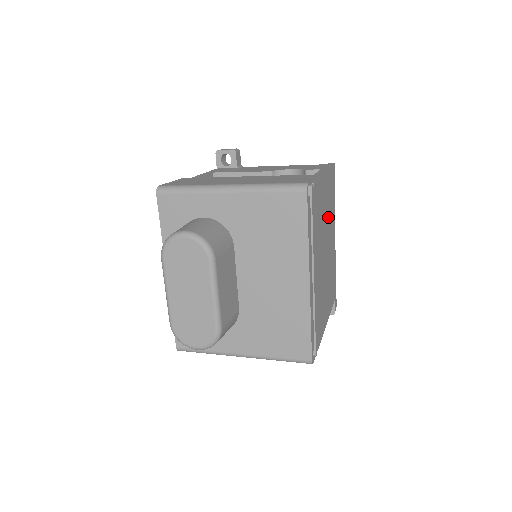
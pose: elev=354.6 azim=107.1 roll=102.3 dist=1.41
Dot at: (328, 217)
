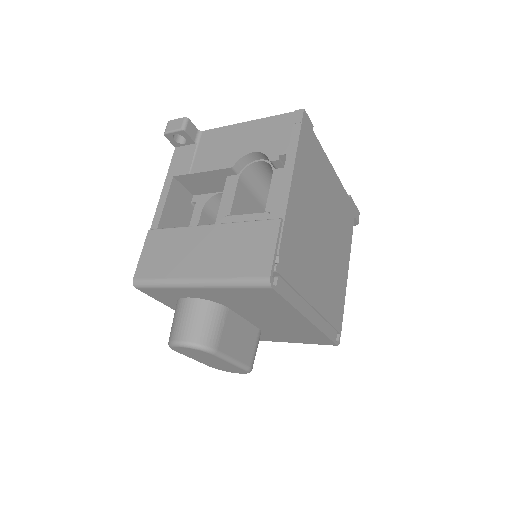
Dot at: (314, 197)
